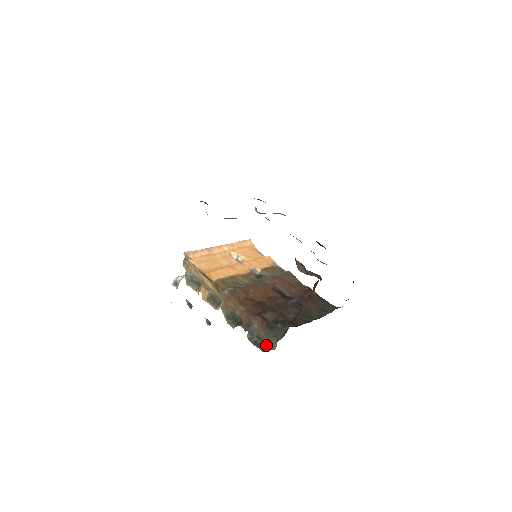
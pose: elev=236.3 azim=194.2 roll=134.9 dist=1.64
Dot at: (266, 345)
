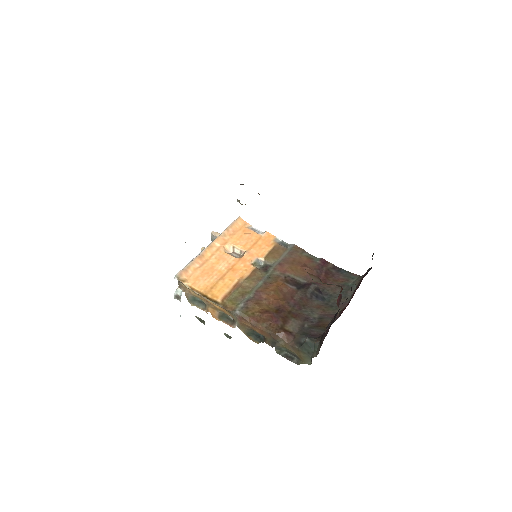
Dot at: (299, 359)
